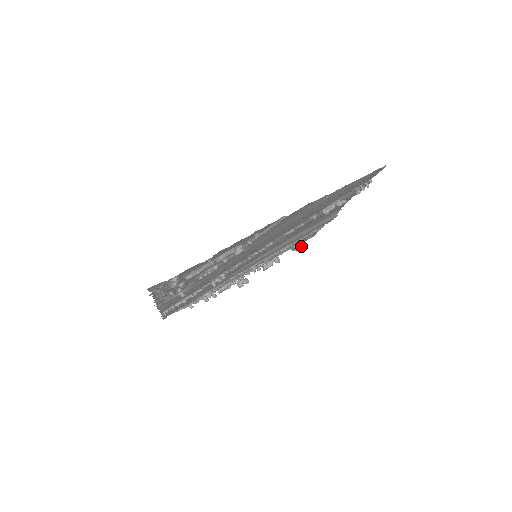
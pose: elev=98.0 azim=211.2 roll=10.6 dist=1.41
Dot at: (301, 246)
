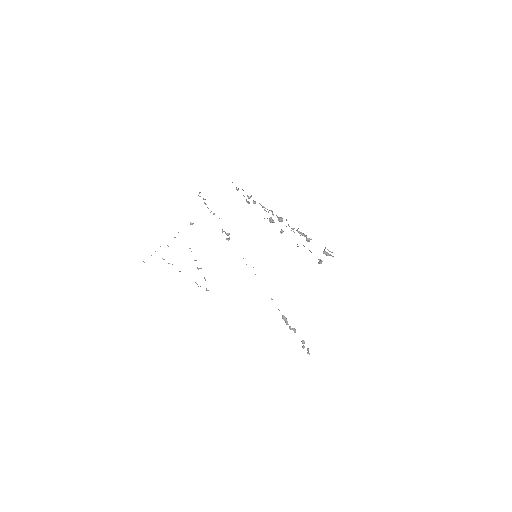
Dot at: (319, 262)
